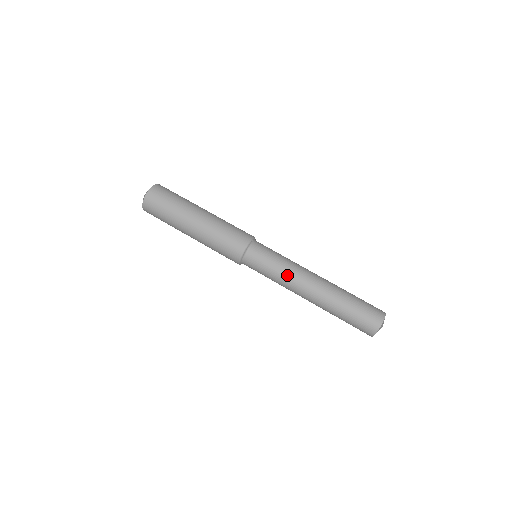
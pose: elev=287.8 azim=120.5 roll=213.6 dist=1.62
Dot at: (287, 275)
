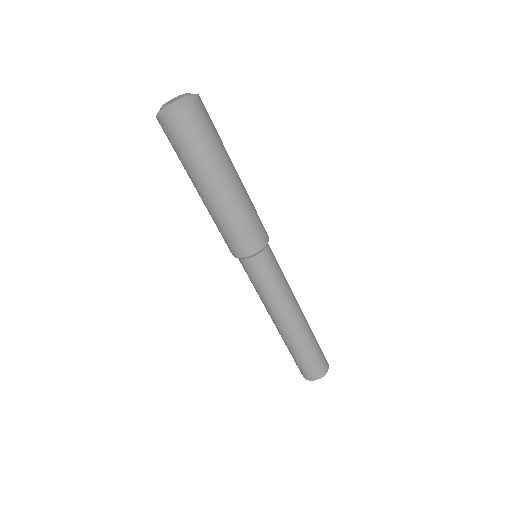
Dot at: (270, 302)
